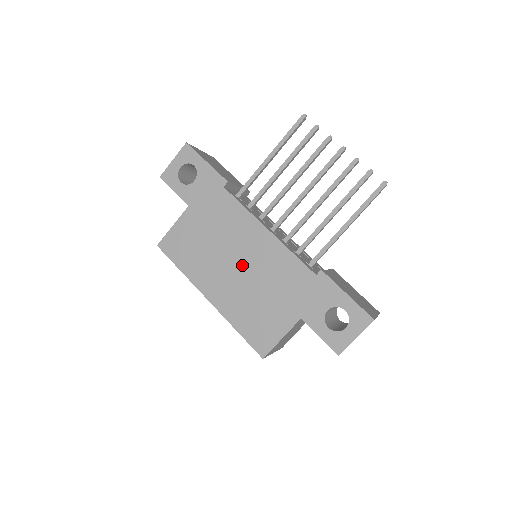
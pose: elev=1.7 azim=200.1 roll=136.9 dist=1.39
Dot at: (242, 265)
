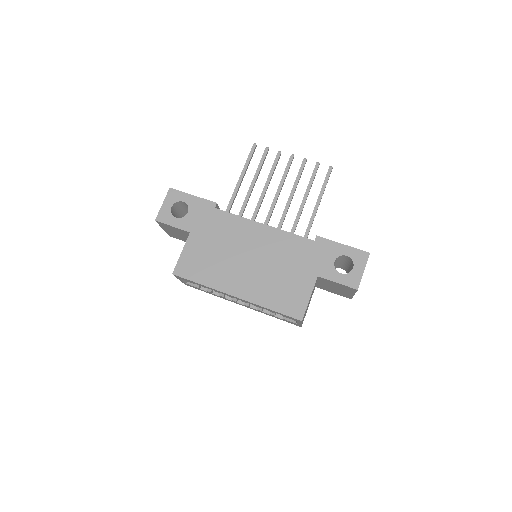
Dot at: (254, 258)
